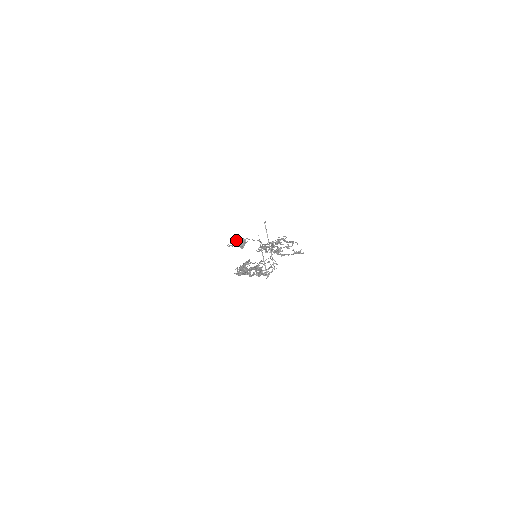
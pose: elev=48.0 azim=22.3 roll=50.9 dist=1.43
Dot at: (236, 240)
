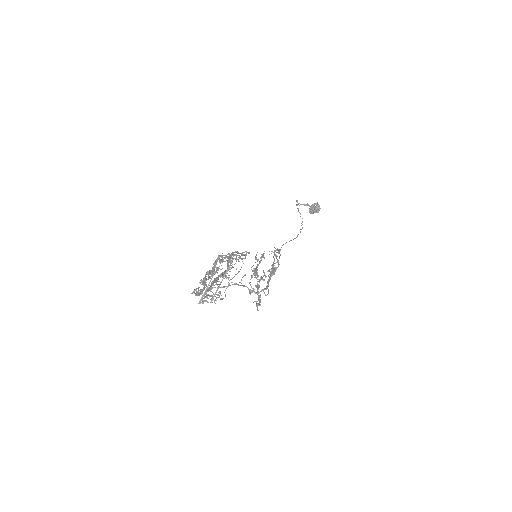
Dot at: (297, 208)
